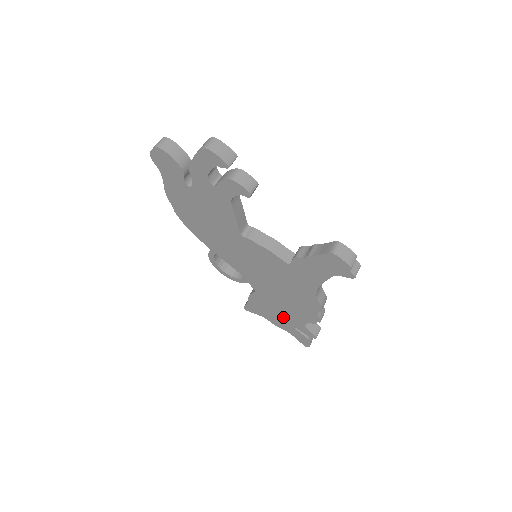
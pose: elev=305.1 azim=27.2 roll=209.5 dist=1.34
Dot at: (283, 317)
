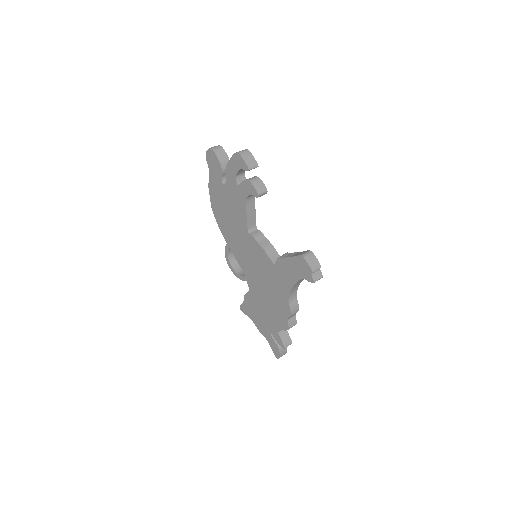
Dot at: (265, 321)
